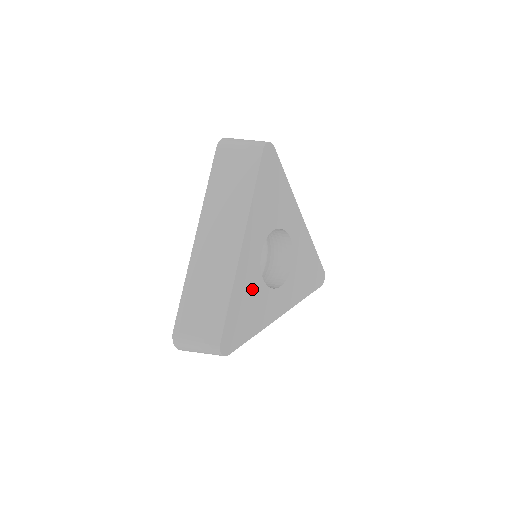
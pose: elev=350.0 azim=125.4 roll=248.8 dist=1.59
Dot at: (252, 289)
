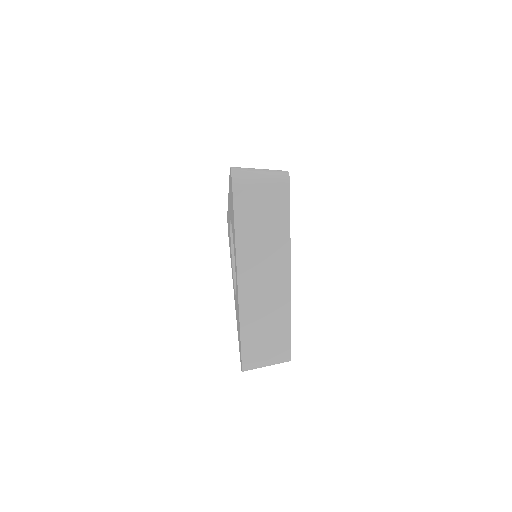
Dot at: occluded
